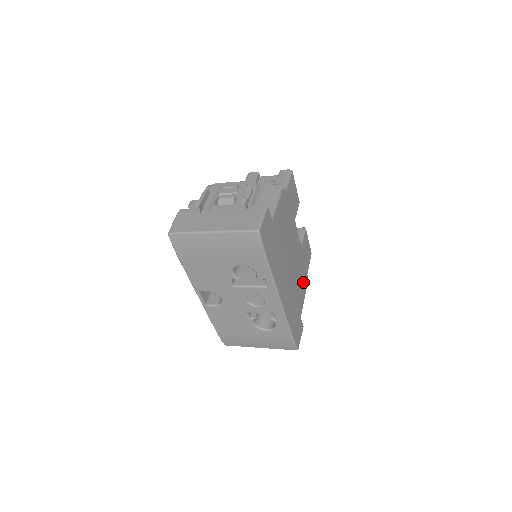
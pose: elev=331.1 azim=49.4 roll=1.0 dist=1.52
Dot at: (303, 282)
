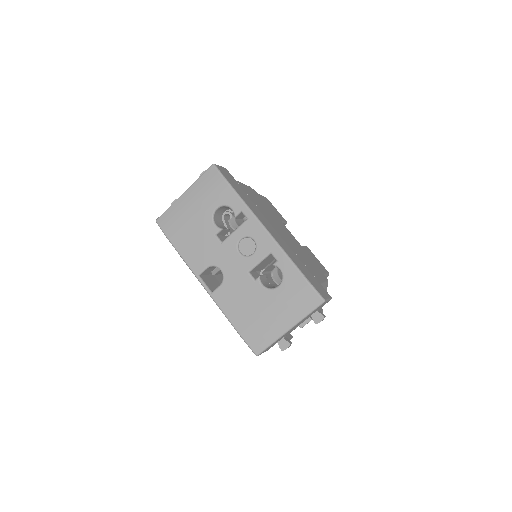
Dot at: (316, 269)
